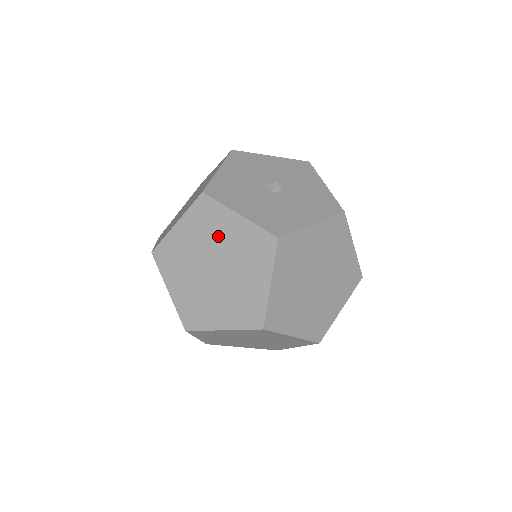
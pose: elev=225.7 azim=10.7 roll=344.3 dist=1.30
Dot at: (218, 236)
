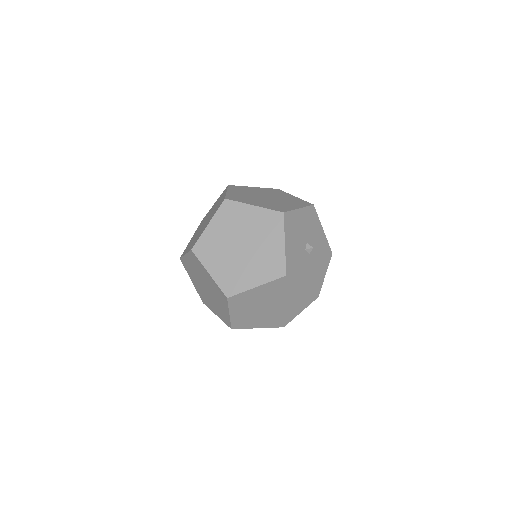
Dot at: (264, 238)
